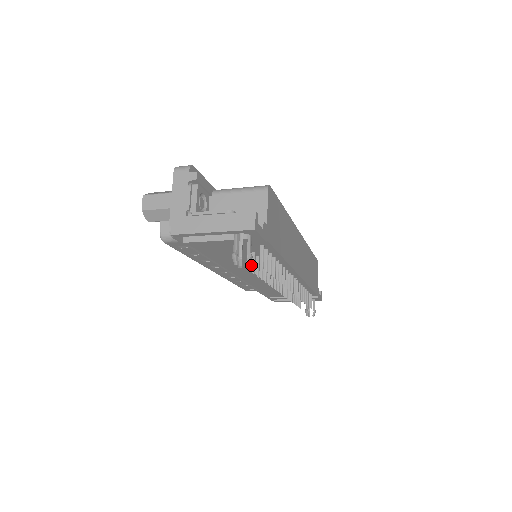
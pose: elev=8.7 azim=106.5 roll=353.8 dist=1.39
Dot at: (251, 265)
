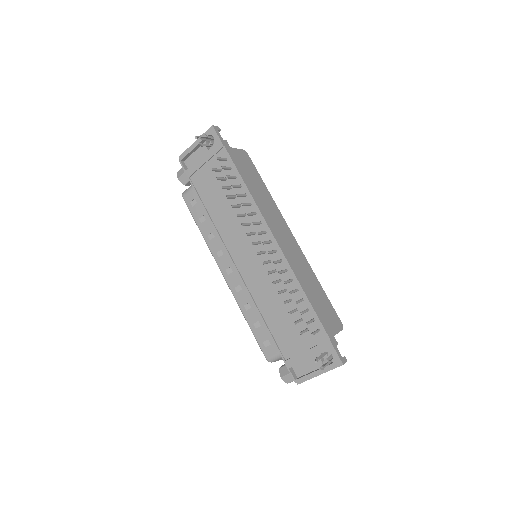
Dot at: (219, 178)
